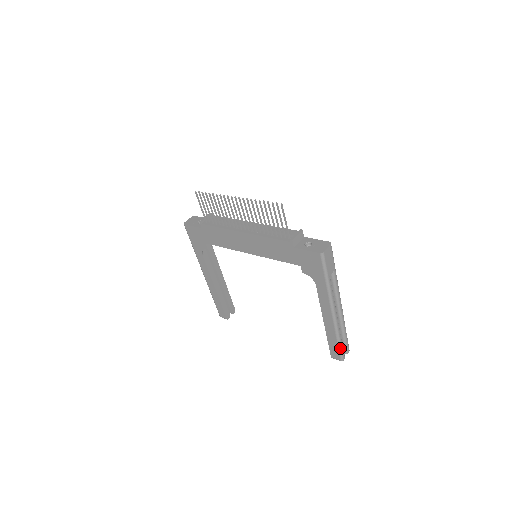
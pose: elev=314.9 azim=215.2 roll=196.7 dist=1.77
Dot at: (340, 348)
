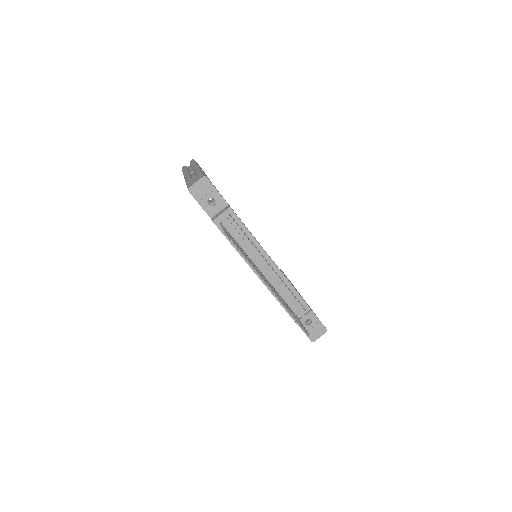
Dot at: occluded
